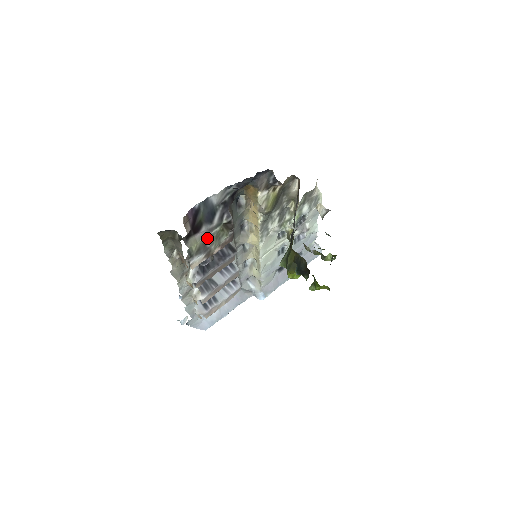
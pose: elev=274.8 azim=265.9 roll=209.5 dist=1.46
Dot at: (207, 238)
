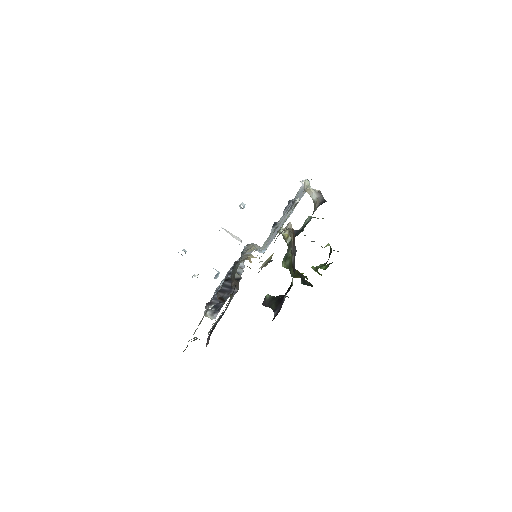
Dot at: (220, 315)
